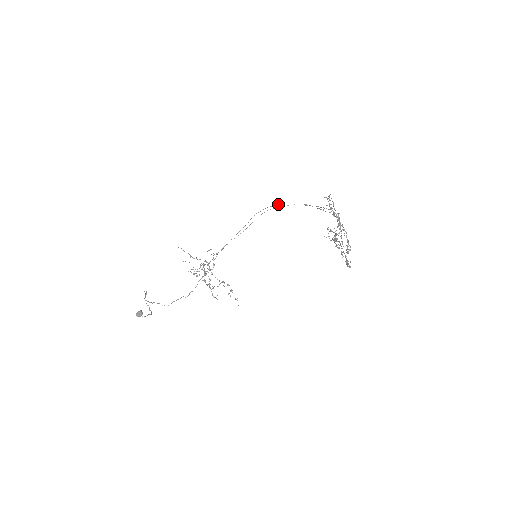
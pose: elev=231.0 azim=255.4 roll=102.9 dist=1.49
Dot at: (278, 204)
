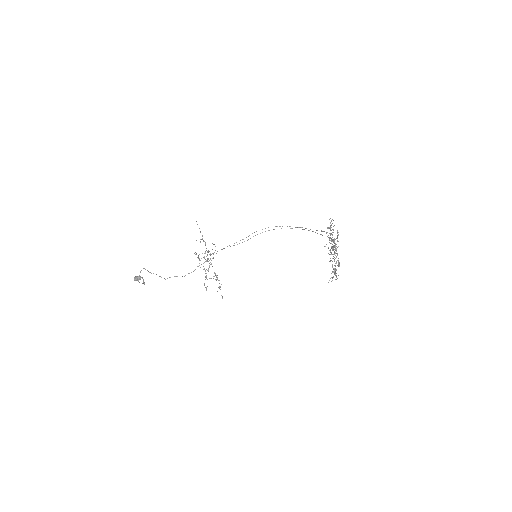
Dot at: (280, 226)
